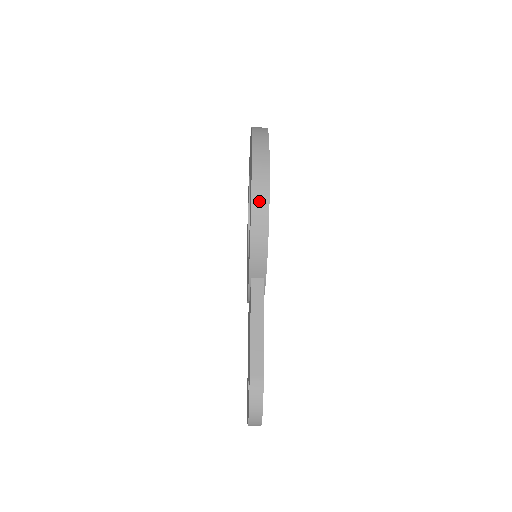
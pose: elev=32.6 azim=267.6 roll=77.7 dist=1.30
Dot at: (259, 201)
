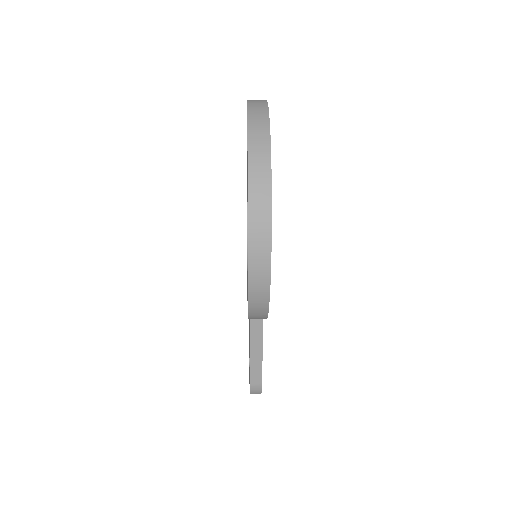
Dot at: (257, 298)
